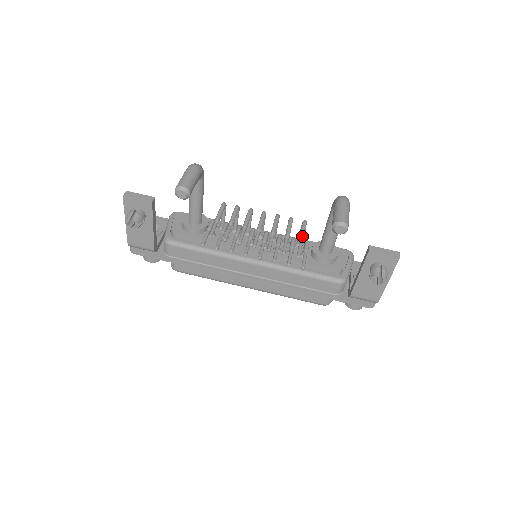
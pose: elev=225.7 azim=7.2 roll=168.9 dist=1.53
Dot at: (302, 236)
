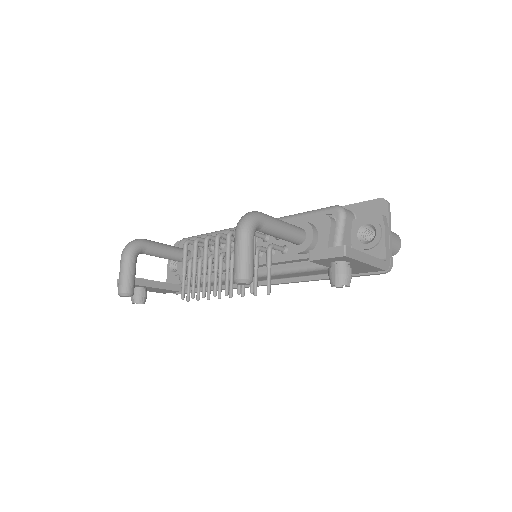
Dot at: occluded
